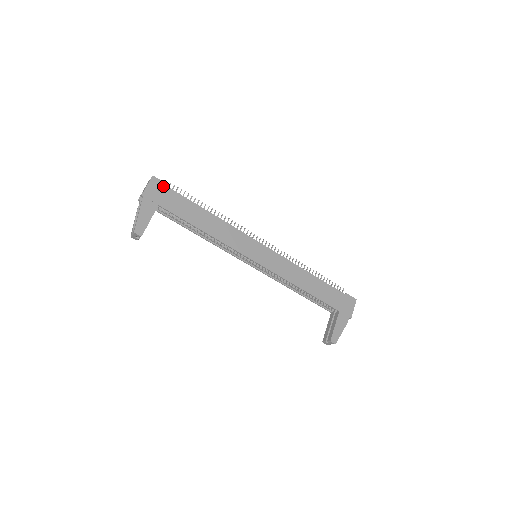
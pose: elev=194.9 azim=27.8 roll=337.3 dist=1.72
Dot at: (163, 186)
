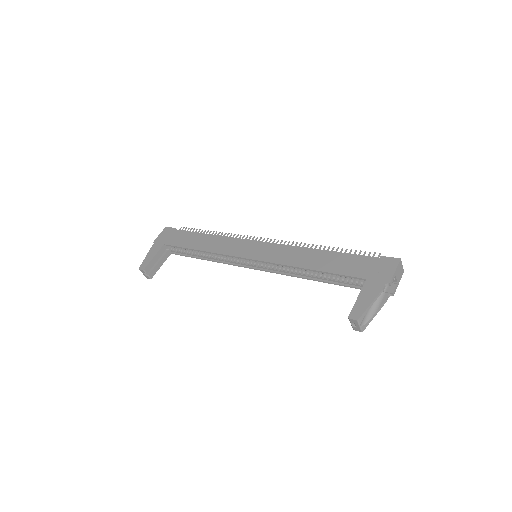
Dot at: (172, 230)
